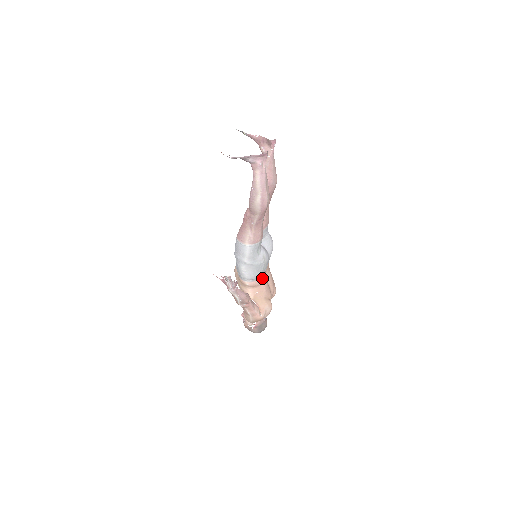
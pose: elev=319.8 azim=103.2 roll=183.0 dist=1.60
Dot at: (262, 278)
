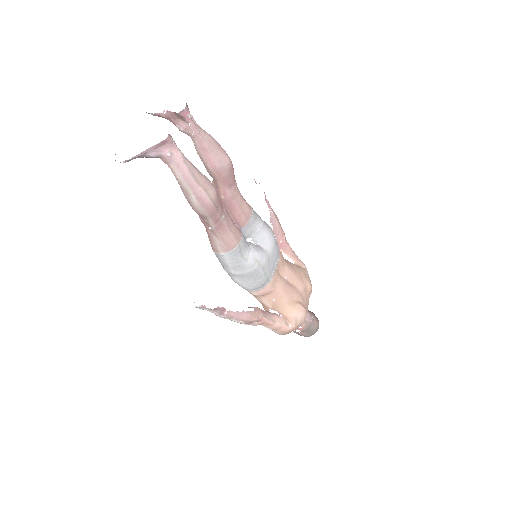
Dot at: (273, 282)
